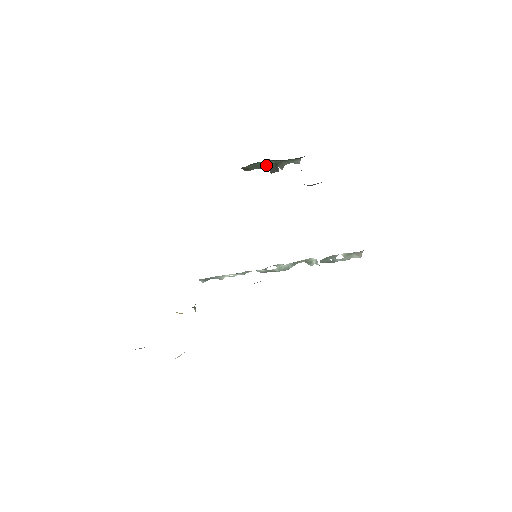
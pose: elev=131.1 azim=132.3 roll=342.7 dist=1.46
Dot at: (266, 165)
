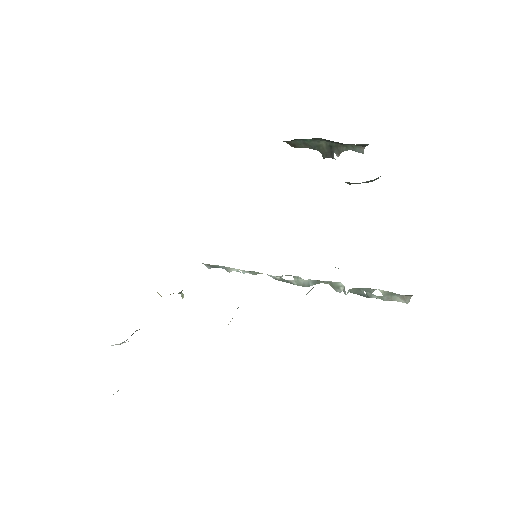
Dot at: (318, 145)
